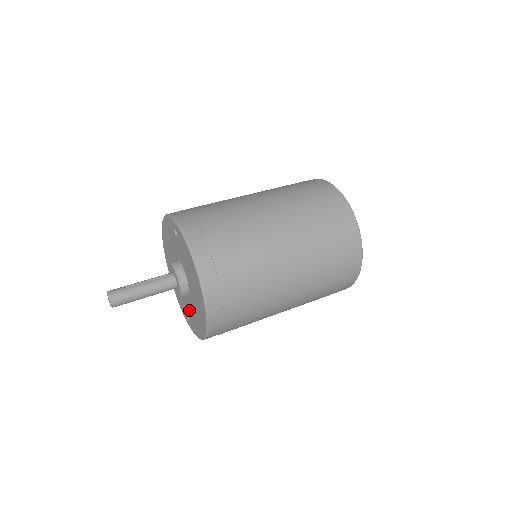
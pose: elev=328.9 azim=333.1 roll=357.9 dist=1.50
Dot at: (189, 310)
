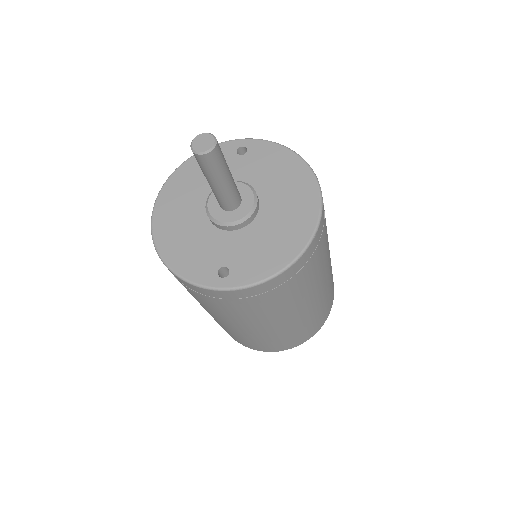
Dot at: (240, 249)
